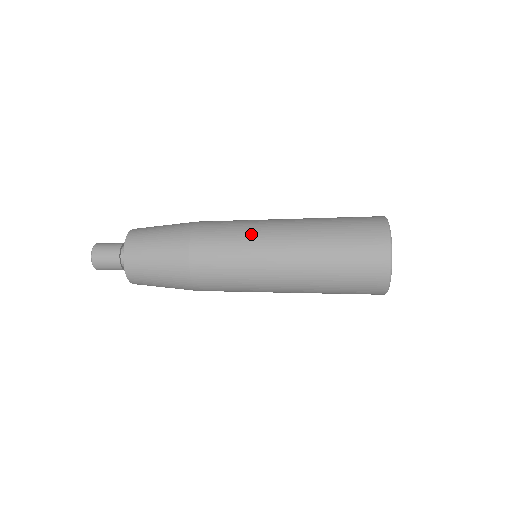
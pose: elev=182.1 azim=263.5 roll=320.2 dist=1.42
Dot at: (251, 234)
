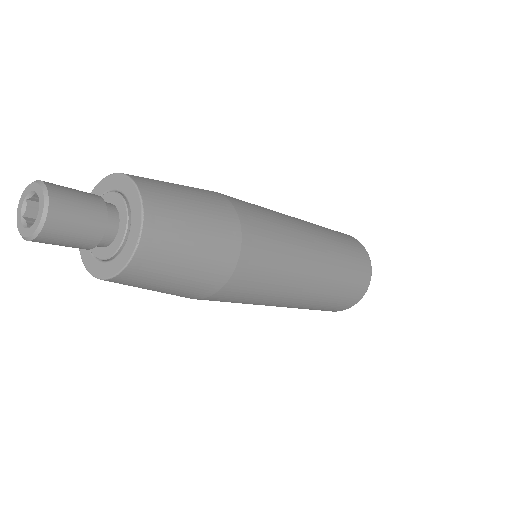
Dot at: (296, 255)
